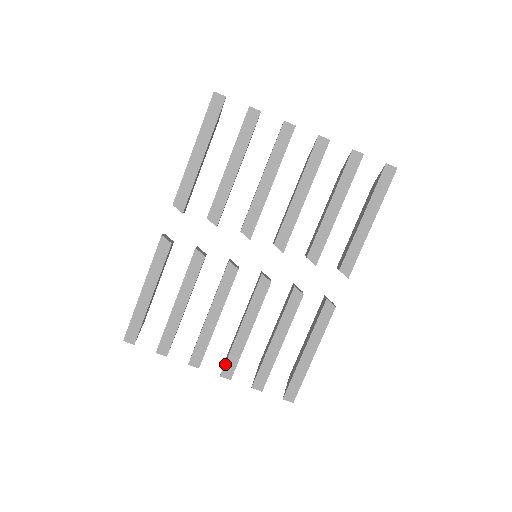
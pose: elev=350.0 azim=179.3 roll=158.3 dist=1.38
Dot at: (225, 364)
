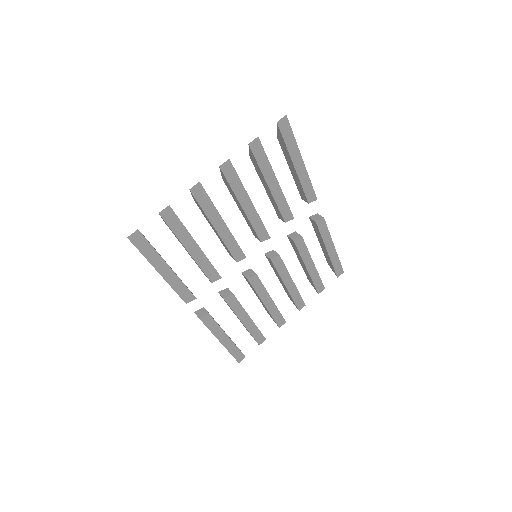
Dot at: (296, 305)
